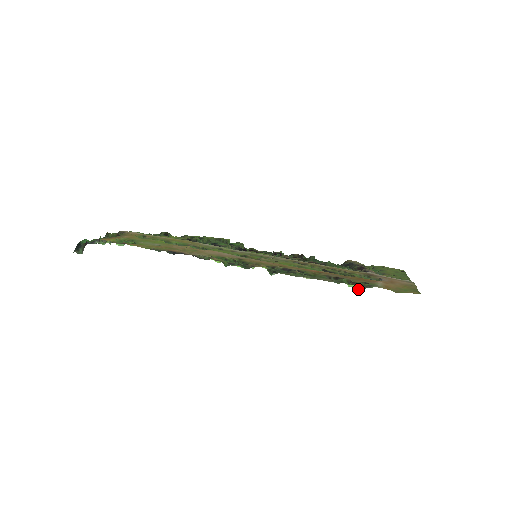
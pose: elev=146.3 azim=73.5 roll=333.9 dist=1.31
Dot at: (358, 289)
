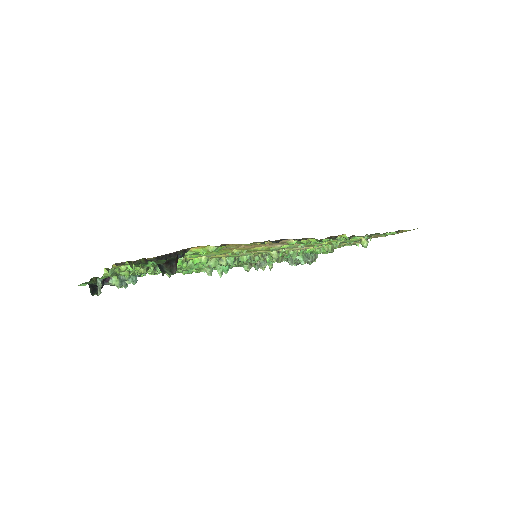
Dot at: (364, 247)
